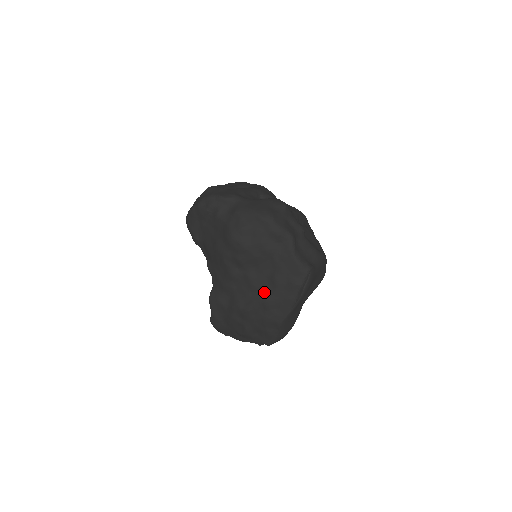
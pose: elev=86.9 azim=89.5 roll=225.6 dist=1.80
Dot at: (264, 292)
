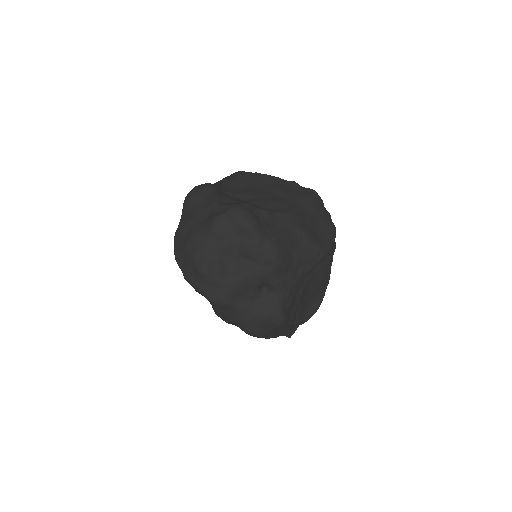
Dot at: occluded
